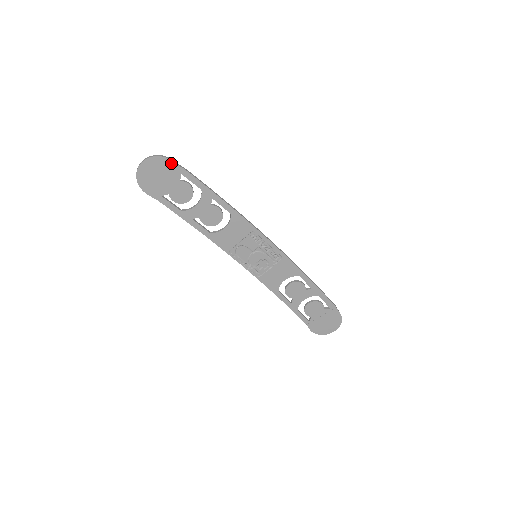
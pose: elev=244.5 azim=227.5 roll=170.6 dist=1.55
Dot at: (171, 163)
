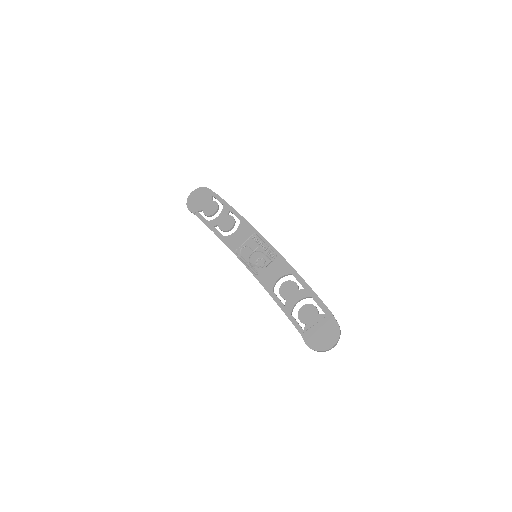
Dot at: (209, 190)
